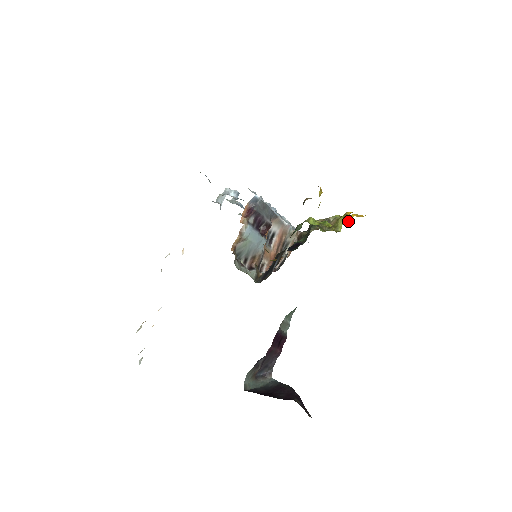
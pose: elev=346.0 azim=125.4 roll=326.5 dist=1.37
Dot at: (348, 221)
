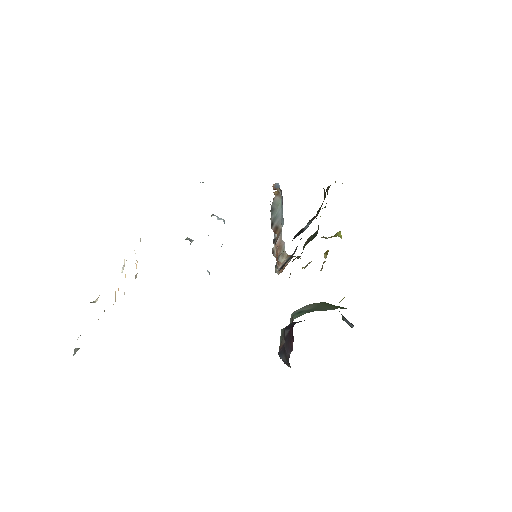
Dot at: (321, 269)
